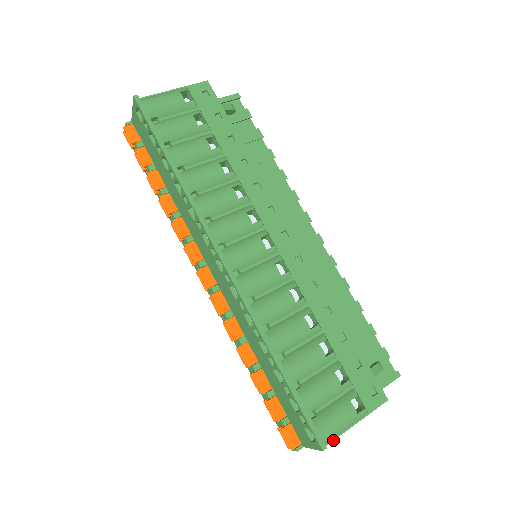
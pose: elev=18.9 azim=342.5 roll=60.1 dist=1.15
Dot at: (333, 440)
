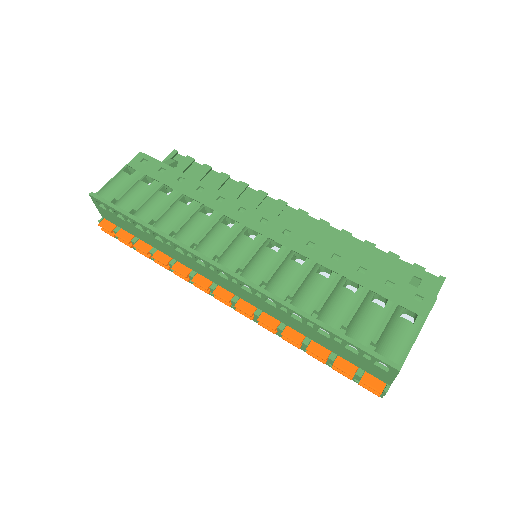
Dot at: (405, 358)
